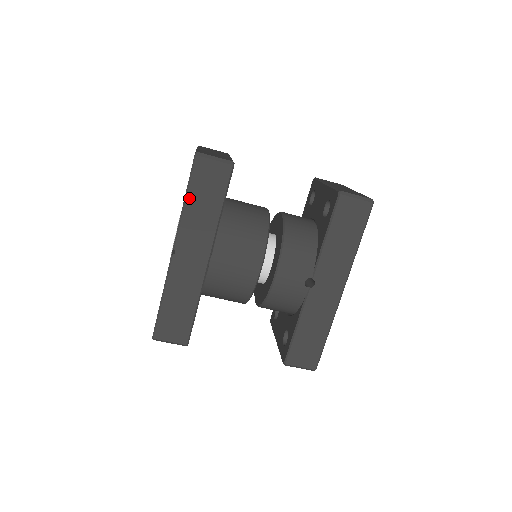
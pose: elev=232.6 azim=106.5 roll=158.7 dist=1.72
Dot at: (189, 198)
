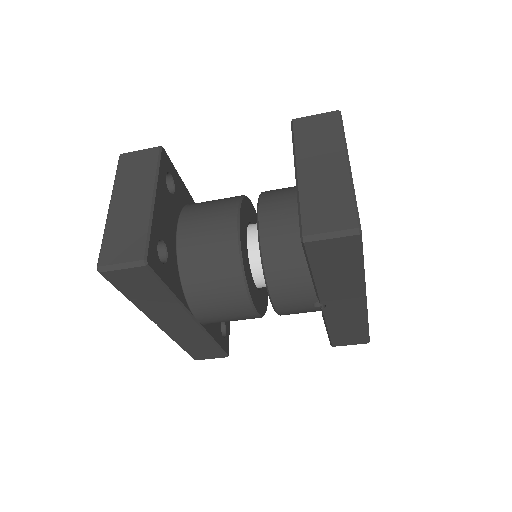
Dot at: (130, 297)
